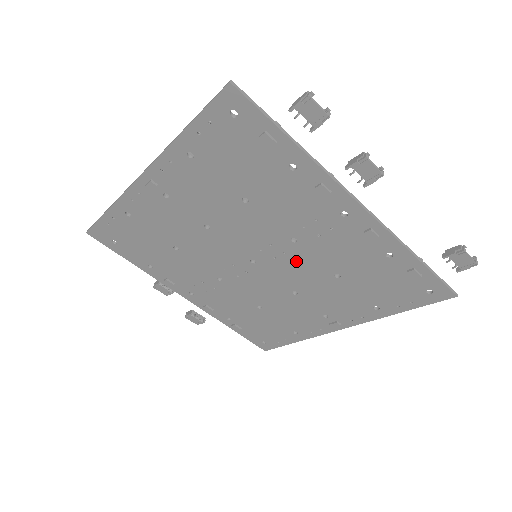
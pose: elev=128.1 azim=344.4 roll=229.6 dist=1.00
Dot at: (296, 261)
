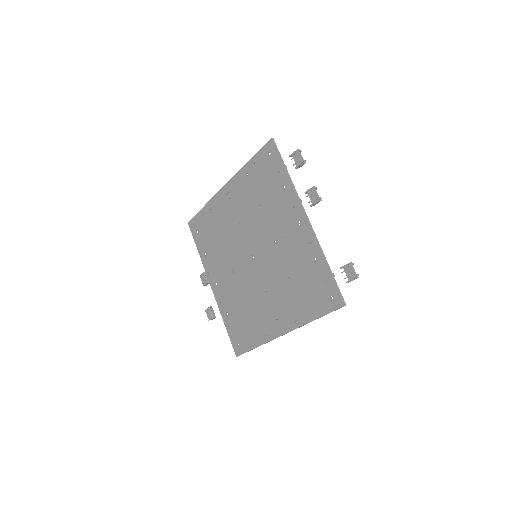
Dot at: (272, 259)
